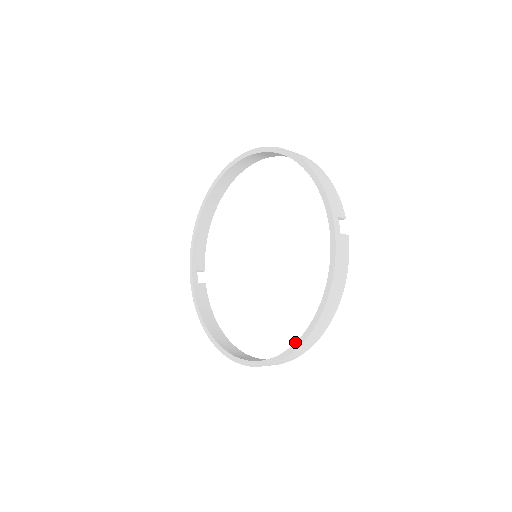
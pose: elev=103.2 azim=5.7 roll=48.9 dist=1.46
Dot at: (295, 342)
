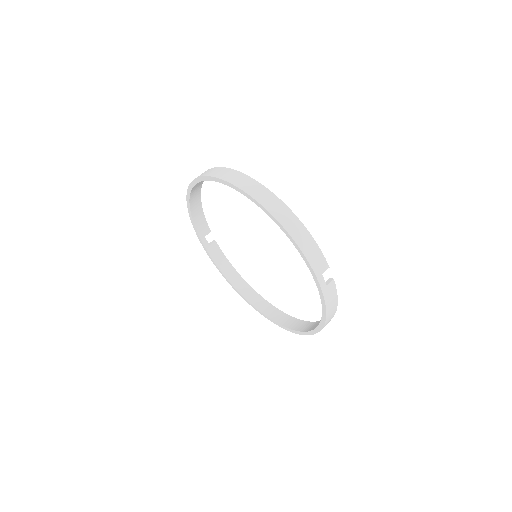
Dot at: (306, 332)
